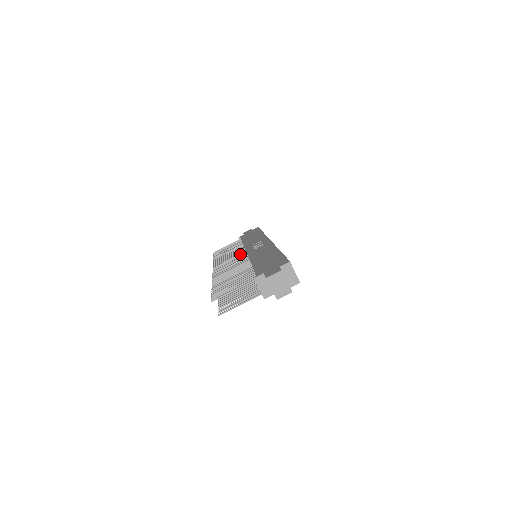
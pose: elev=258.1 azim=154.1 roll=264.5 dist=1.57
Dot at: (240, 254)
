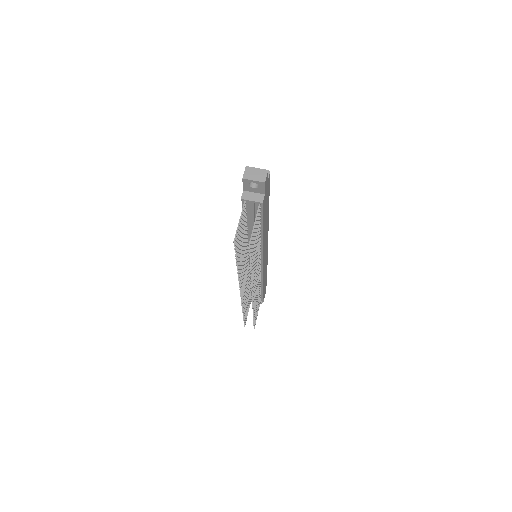
Dot at: occluded
